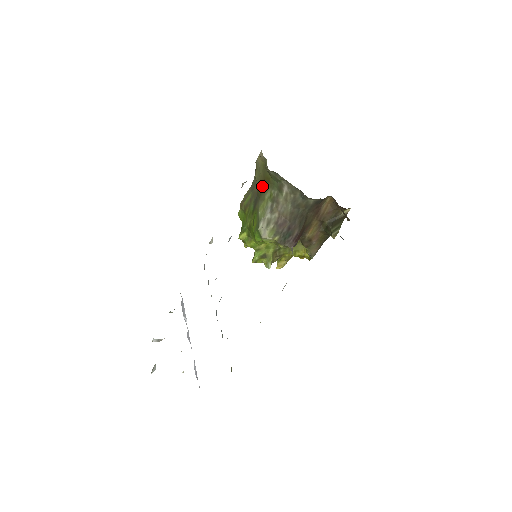
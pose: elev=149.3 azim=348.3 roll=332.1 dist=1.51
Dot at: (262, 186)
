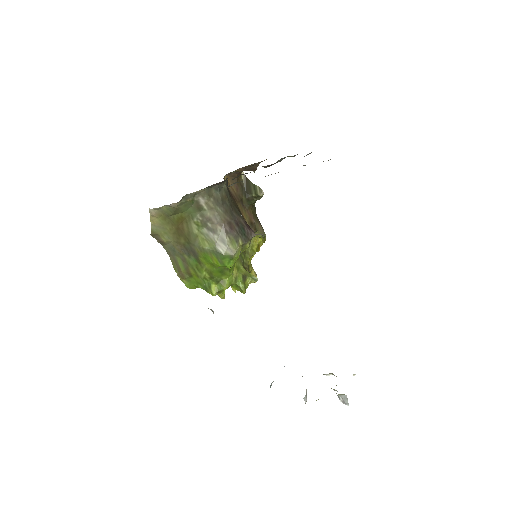
Dot at: (181, 233)
